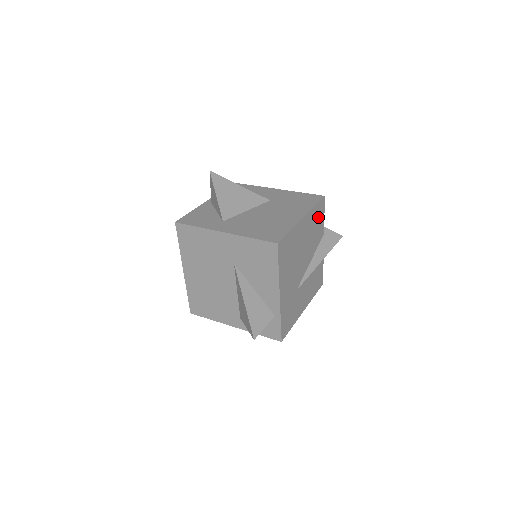
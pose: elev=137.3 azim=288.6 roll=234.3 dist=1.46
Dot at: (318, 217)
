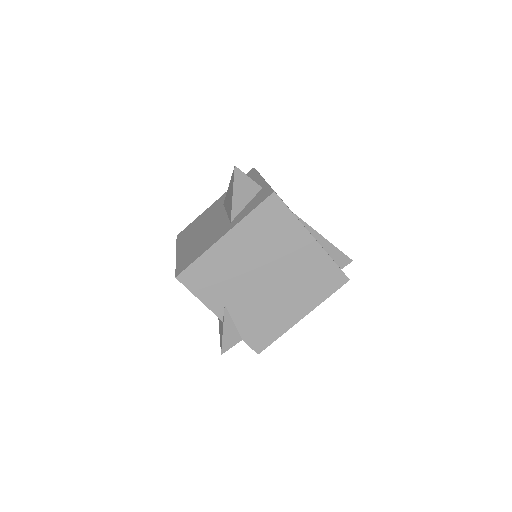
Dot at: occluded
